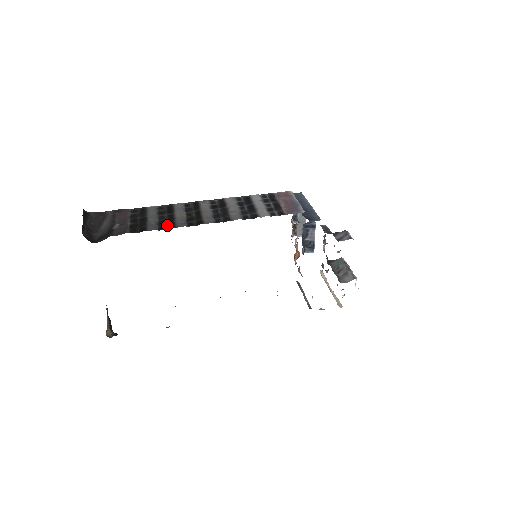
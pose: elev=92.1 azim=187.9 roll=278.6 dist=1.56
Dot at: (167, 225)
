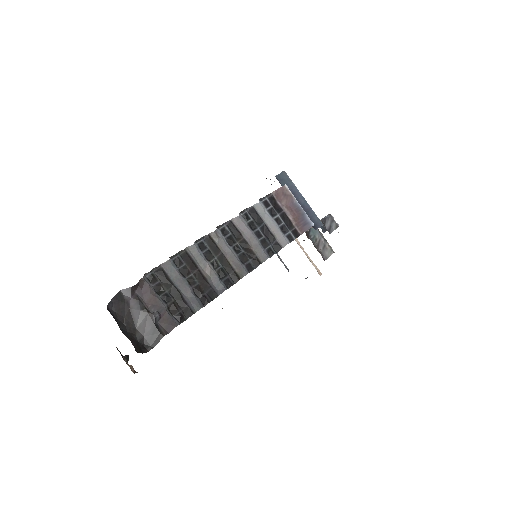
Dot at: (207, 294)
